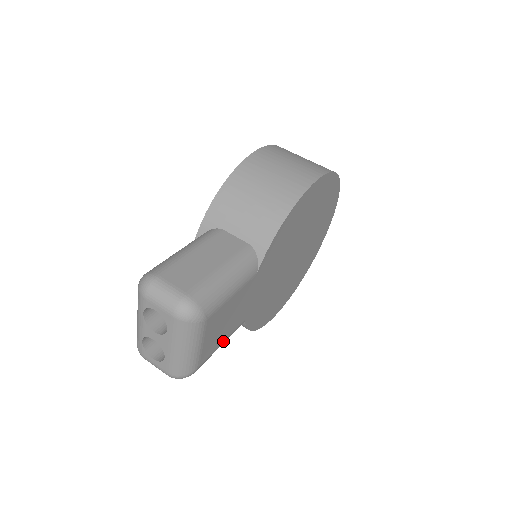
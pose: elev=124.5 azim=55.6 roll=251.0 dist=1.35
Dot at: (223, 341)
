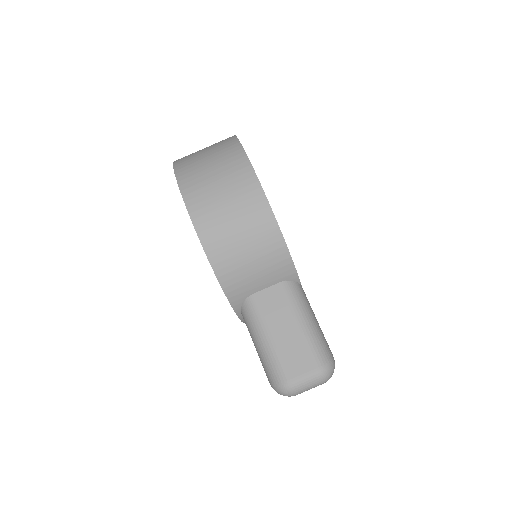
Dot at: occluded
